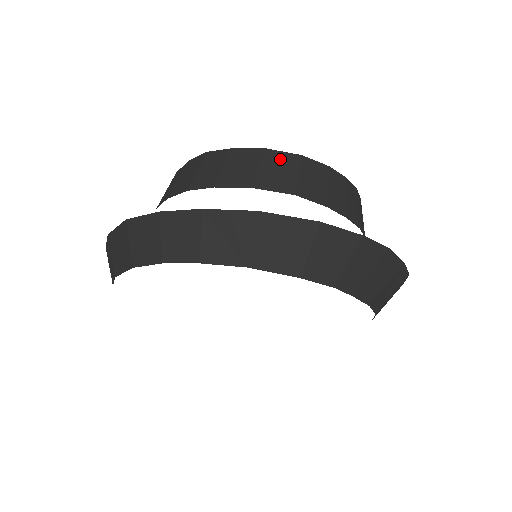
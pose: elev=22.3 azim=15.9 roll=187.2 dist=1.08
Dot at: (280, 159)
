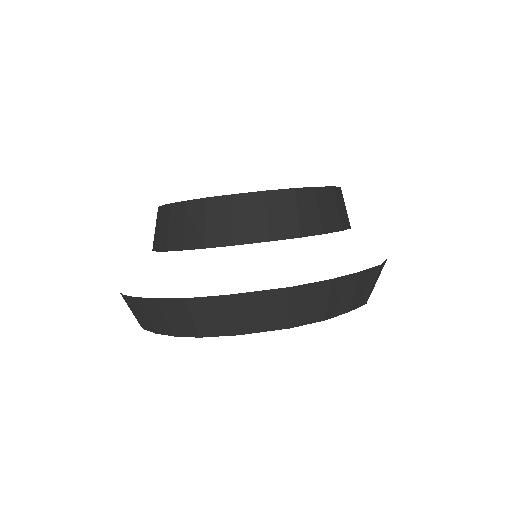
Dot at: (339, 195)
